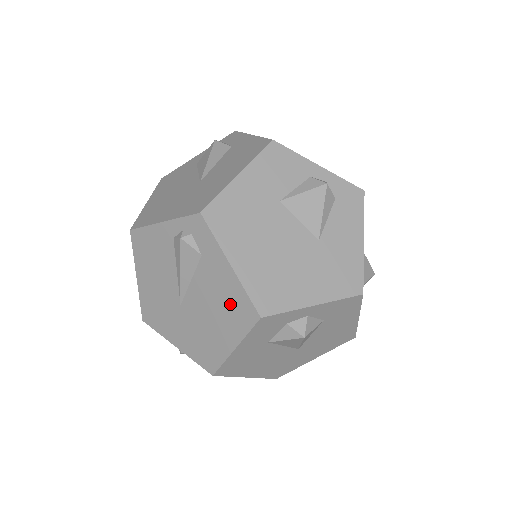
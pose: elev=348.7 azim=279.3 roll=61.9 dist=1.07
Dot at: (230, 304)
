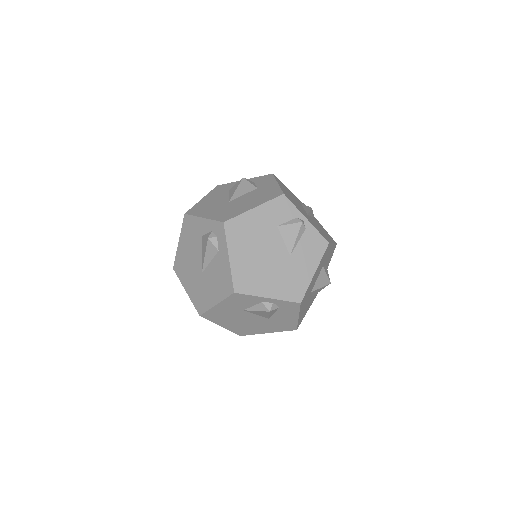
Dot at: occluded
